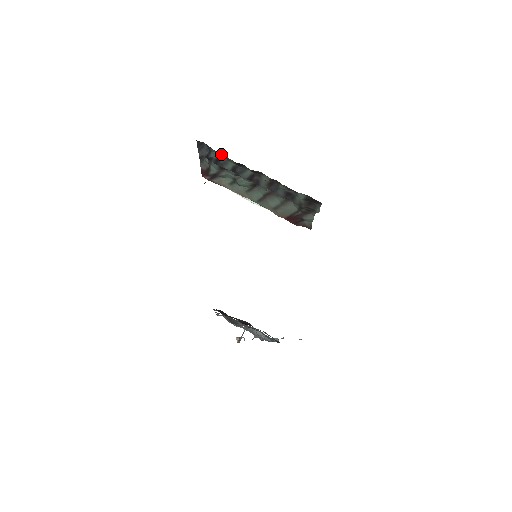
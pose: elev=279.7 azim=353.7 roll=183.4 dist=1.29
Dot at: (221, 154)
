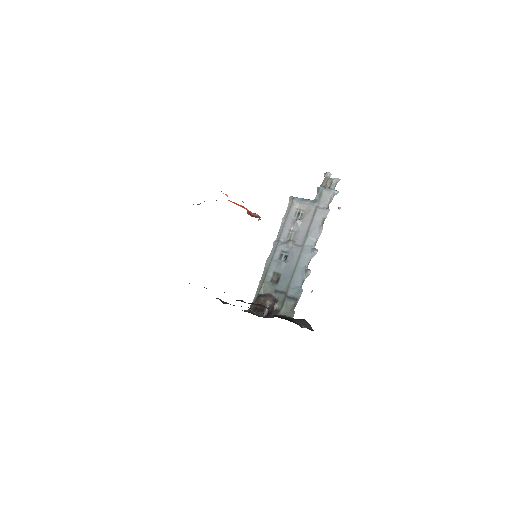
Dot at: occluded
